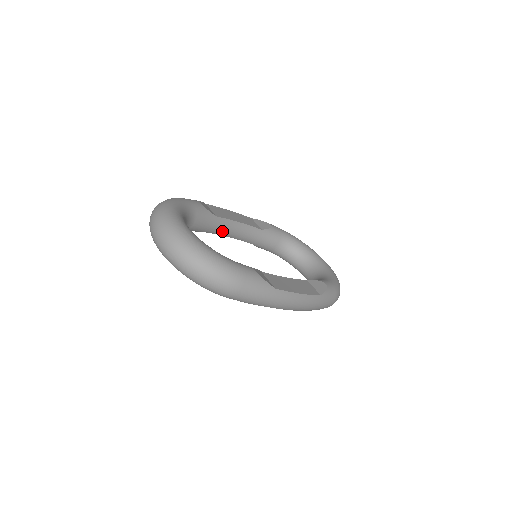
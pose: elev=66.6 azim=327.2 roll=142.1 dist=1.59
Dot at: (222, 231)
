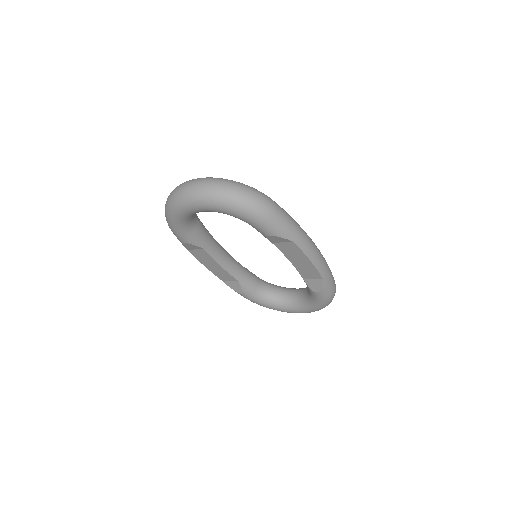
Dot at: (216, 252)
